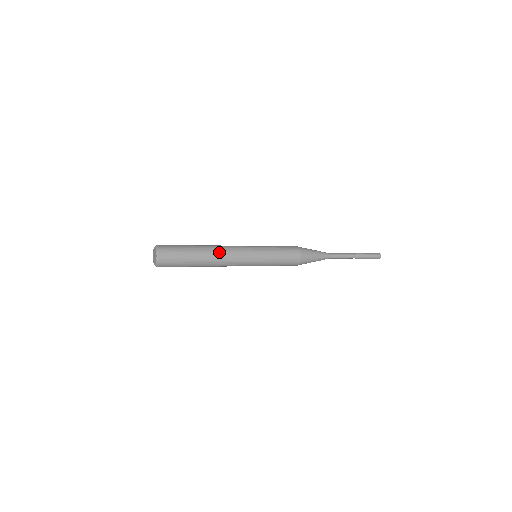
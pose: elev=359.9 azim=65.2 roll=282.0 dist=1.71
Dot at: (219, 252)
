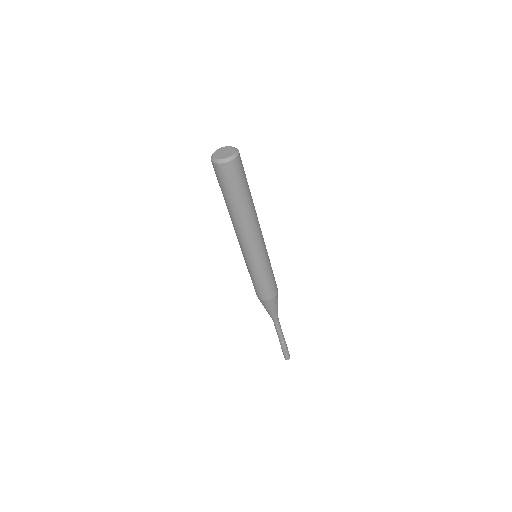
Dot at: occluded
